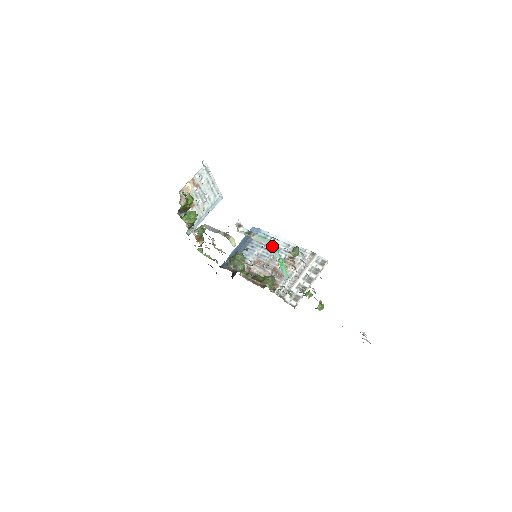
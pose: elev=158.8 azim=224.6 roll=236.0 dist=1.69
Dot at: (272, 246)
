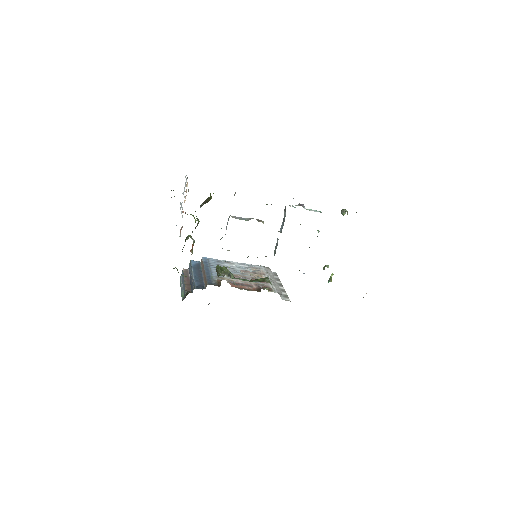
Dot at: occluded
